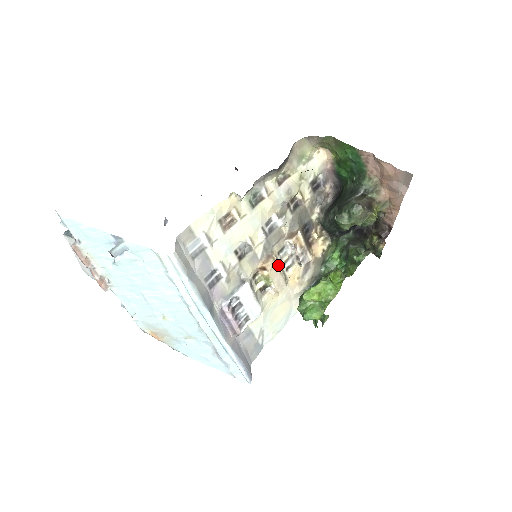
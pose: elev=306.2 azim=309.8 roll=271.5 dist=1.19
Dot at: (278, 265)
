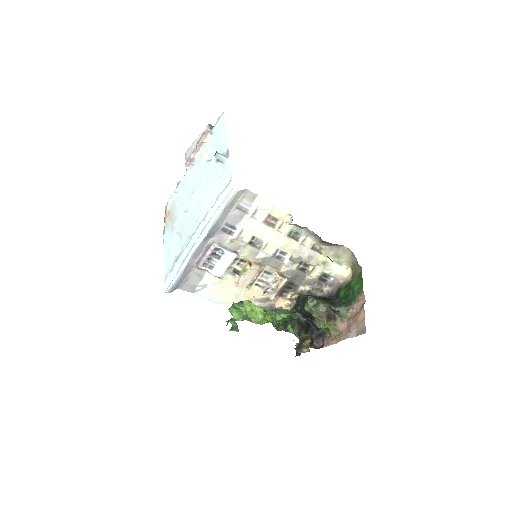
Dot at: (258, 273)
